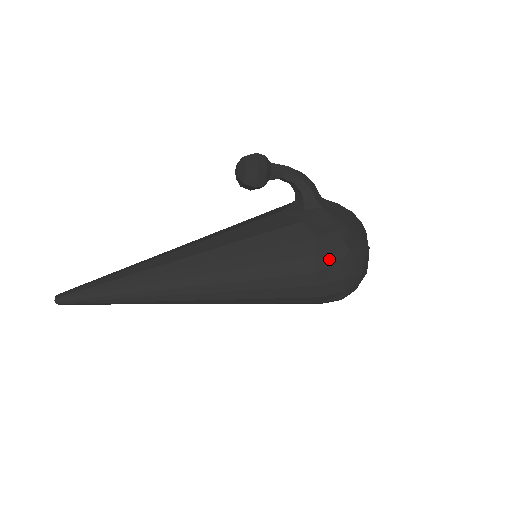
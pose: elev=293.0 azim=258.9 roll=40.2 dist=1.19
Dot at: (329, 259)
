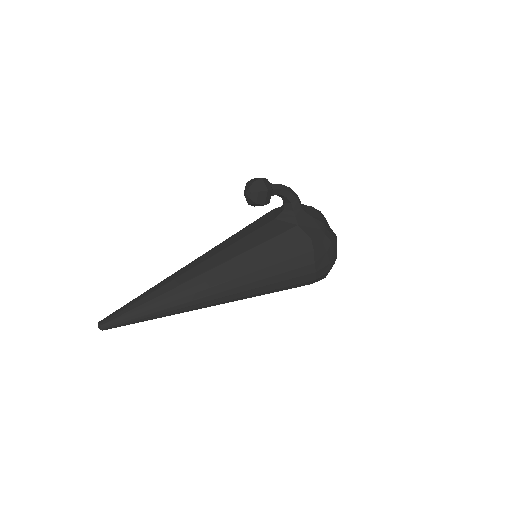
Dot at: (321, 251)
